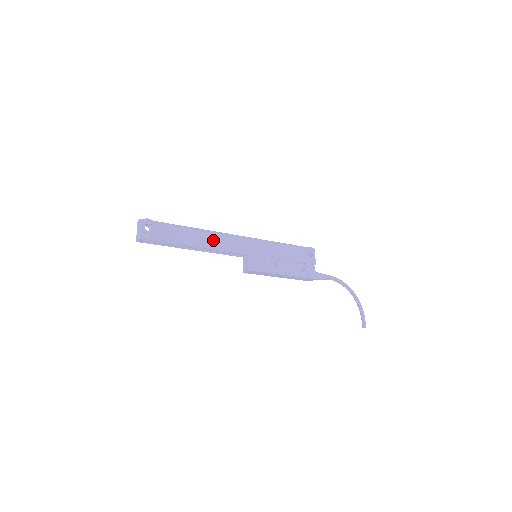
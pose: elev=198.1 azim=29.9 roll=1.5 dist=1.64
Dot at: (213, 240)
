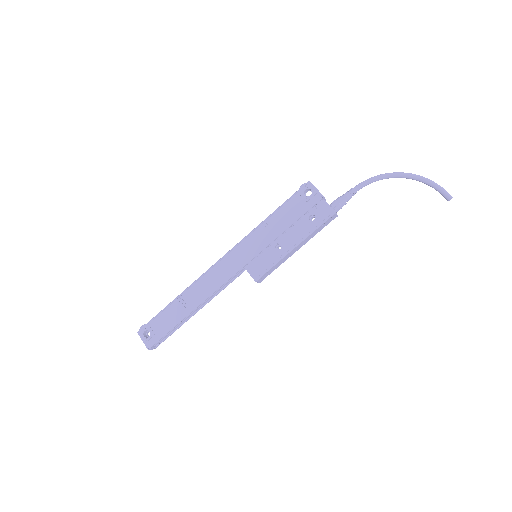
Dot at: (203, 288)
